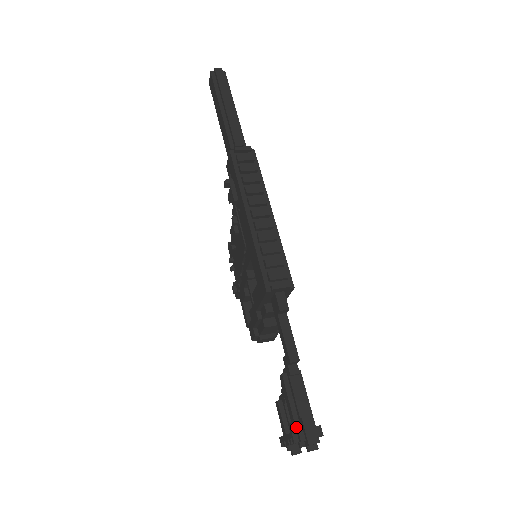
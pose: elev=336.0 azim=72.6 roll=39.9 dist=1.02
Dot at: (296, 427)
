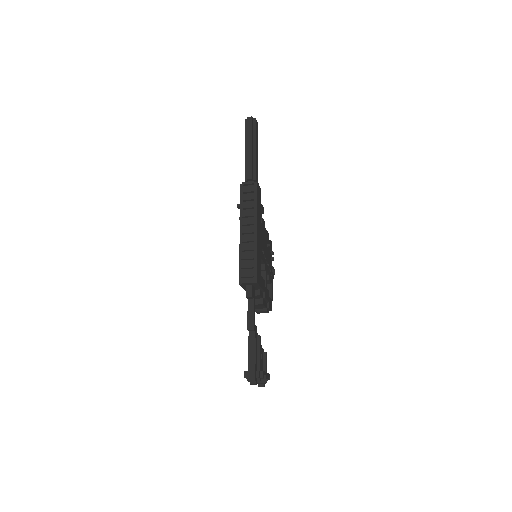
Dot at: (248, 369)
